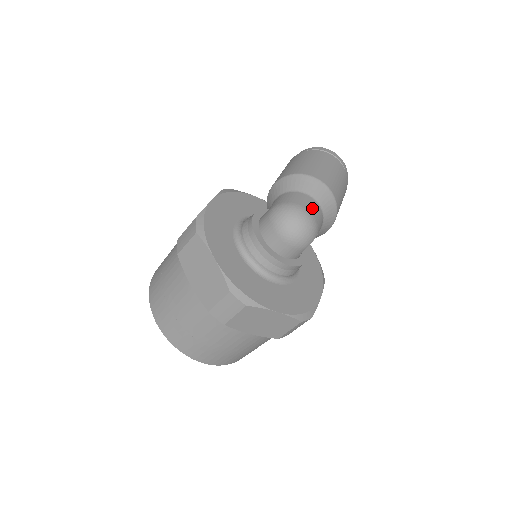
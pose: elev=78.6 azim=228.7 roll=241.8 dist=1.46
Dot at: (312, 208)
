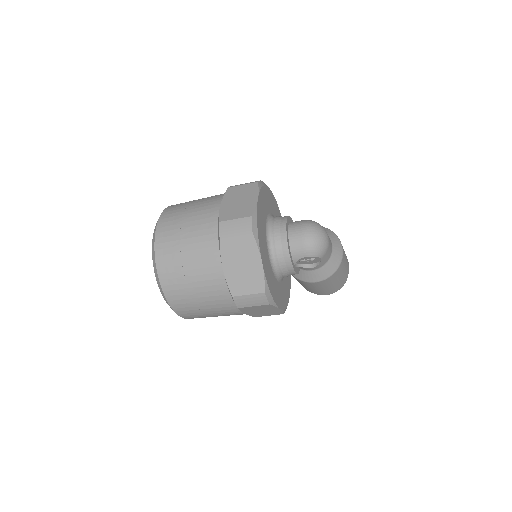
Dot at: (330, 243)
